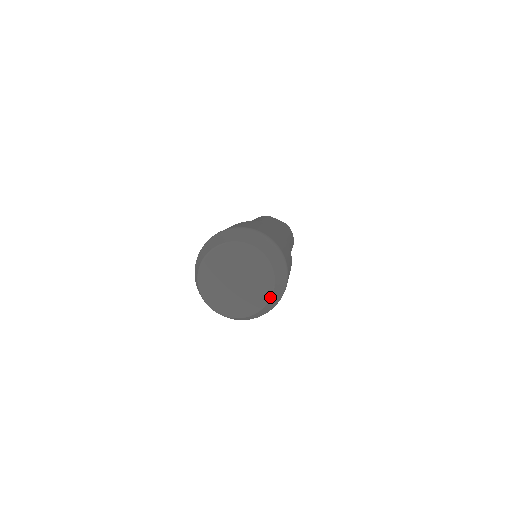
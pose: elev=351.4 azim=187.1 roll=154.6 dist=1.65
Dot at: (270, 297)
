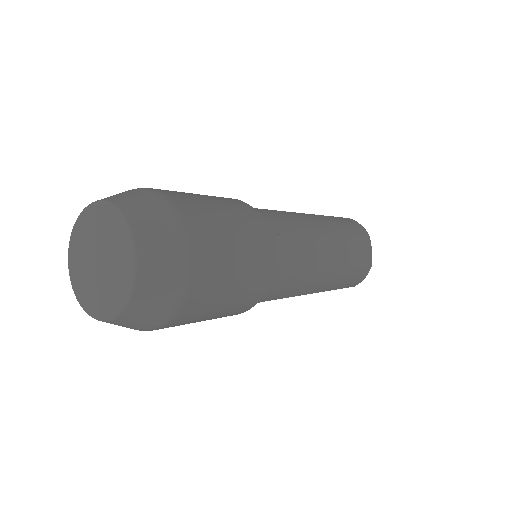
Dot at: (135, 256)
